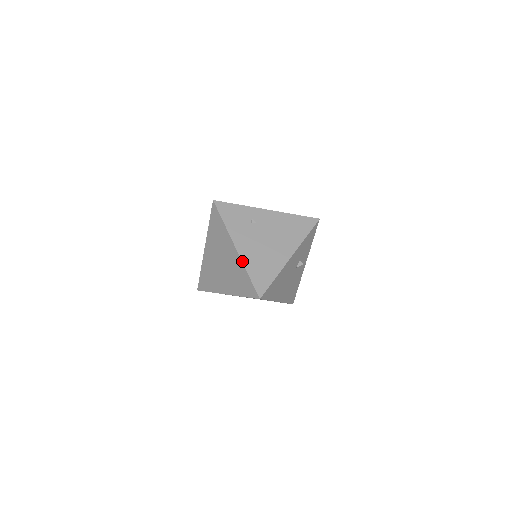
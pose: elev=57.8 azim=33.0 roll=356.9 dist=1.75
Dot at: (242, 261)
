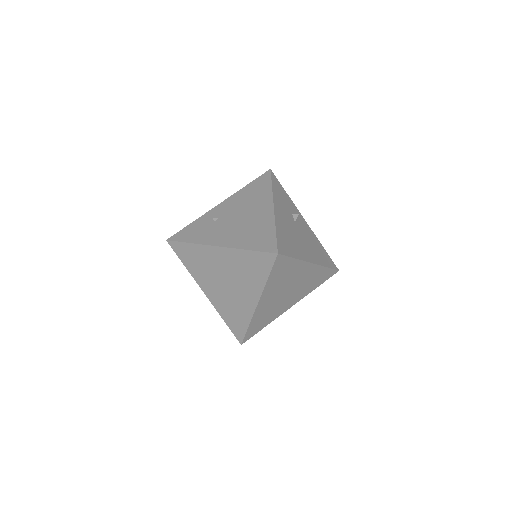
Dot at: (232, 248)
